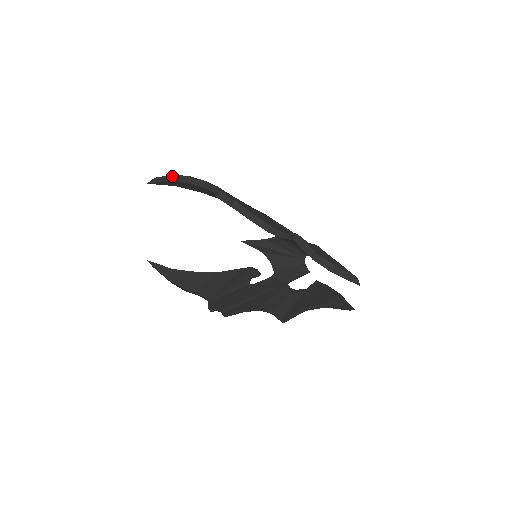
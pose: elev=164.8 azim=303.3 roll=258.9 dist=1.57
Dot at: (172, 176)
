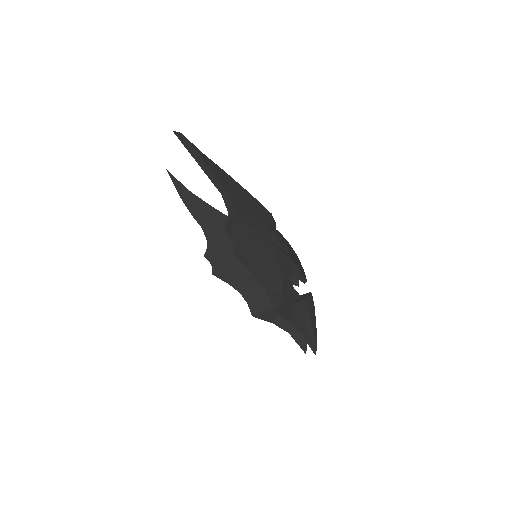
Dot at: (197, 154)
